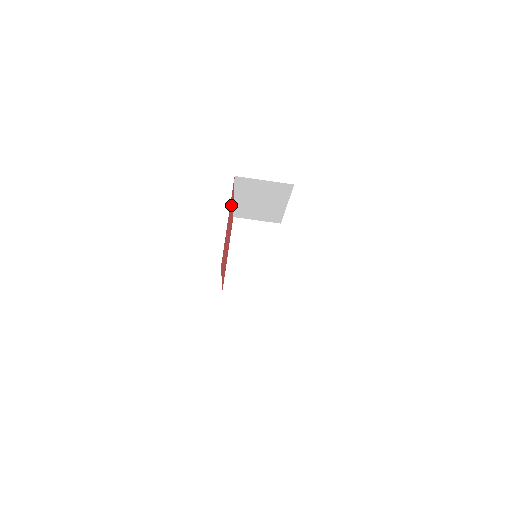
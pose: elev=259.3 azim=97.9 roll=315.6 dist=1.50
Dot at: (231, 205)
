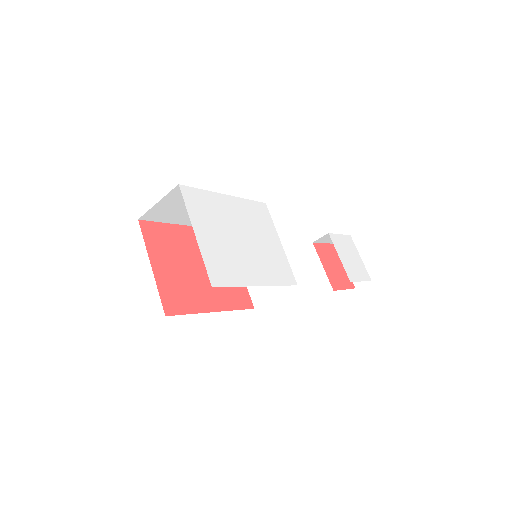
Dot at: (167, 242)
